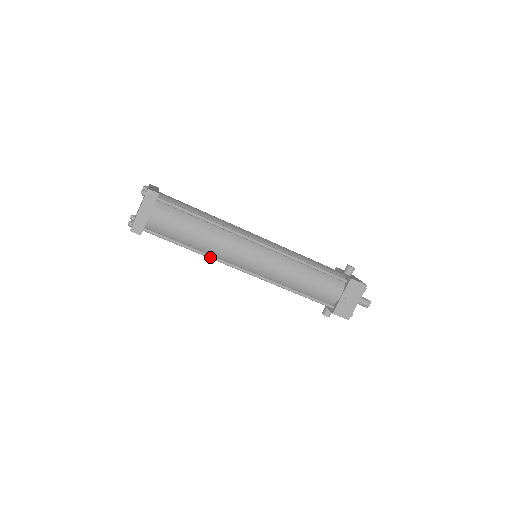
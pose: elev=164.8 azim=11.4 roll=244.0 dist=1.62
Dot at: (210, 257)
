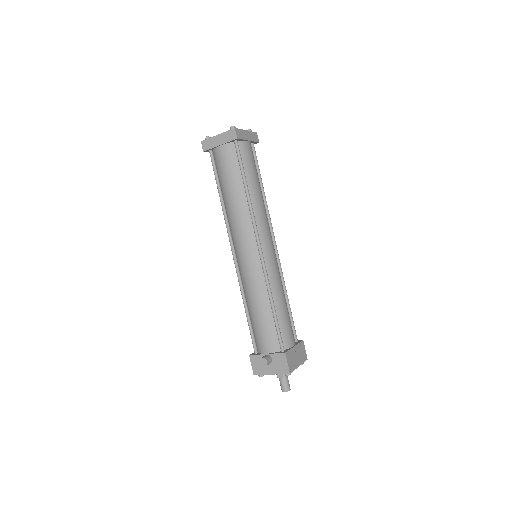
Dot at: (252, 208)
